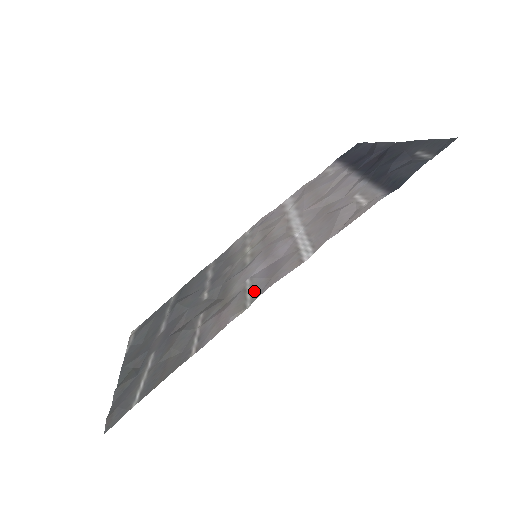
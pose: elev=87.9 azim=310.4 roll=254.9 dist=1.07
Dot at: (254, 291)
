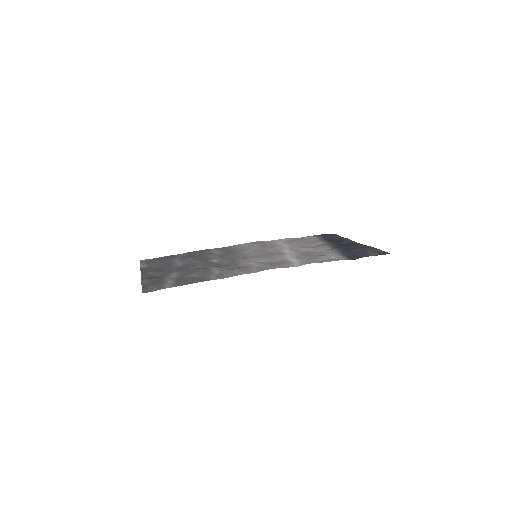
Dot at: (259, 268)
